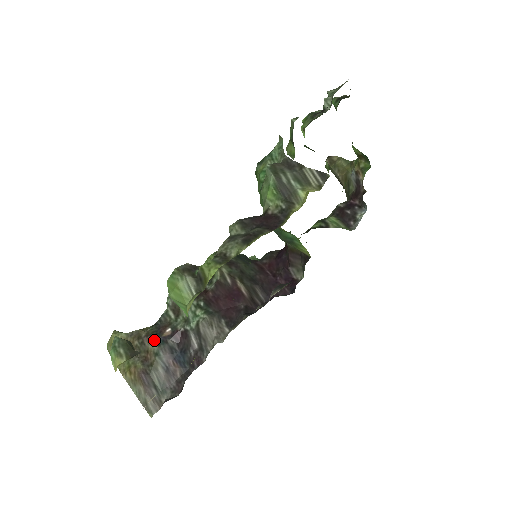
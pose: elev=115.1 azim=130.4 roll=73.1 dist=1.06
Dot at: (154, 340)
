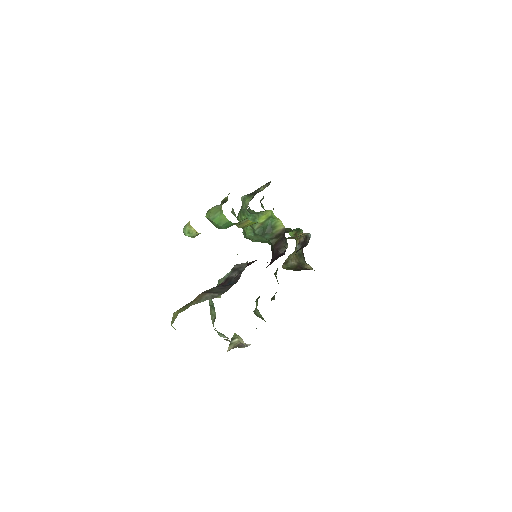
Dot at: (206, 290)
